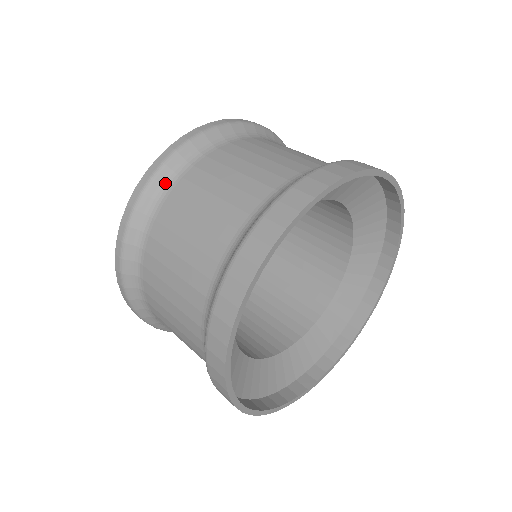
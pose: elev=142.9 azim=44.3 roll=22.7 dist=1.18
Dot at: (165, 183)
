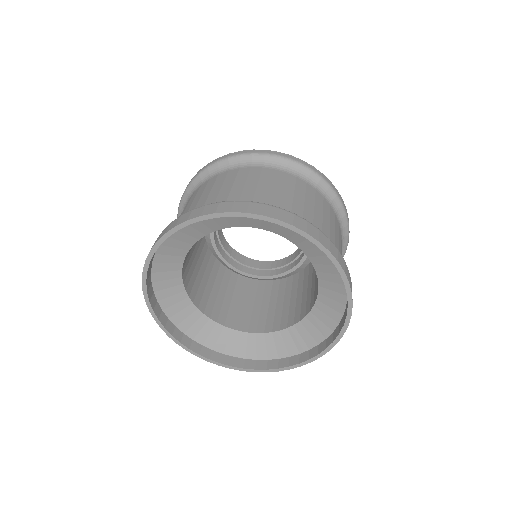
Dot at: occluded
